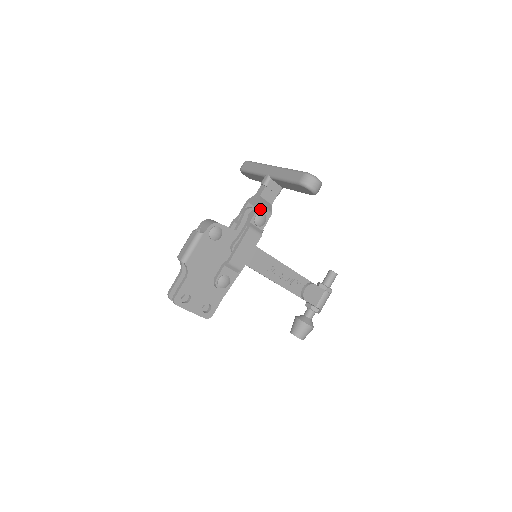
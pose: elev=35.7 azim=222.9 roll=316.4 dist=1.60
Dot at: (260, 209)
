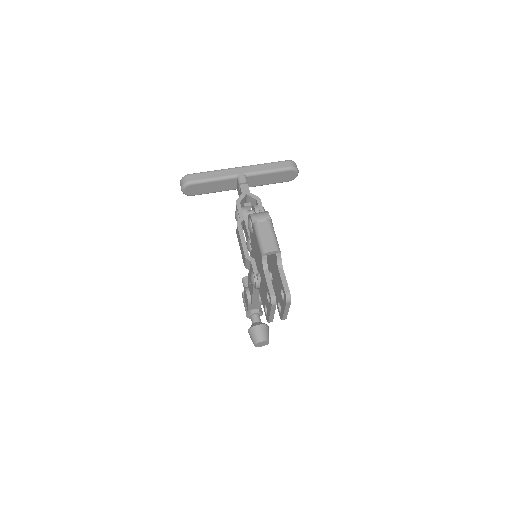
Dot at: (260, 202)
